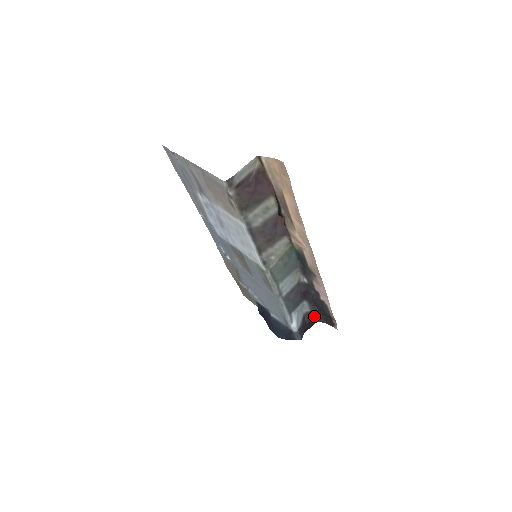
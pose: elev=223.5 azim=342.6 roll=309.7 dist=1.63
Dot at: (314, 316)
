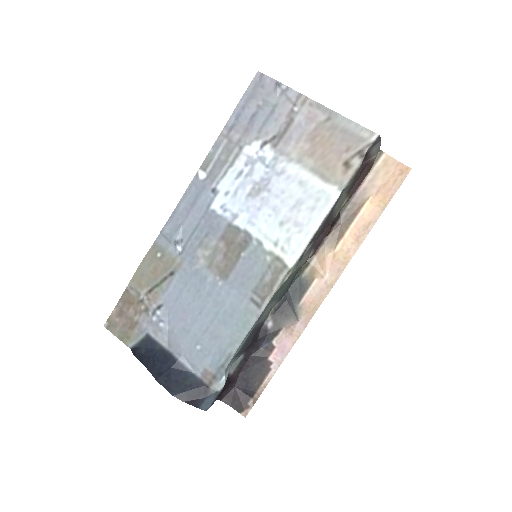
Dot at: (227, 386)
